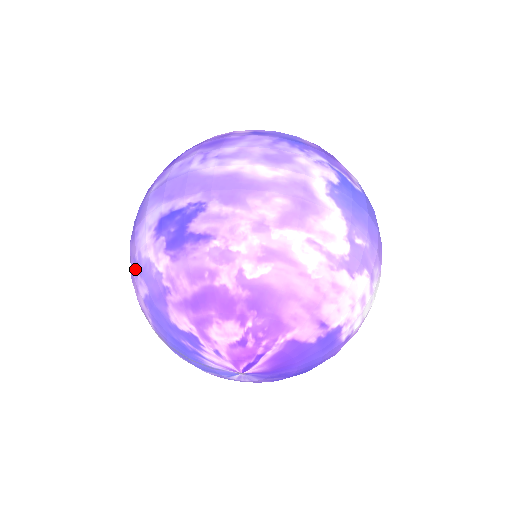
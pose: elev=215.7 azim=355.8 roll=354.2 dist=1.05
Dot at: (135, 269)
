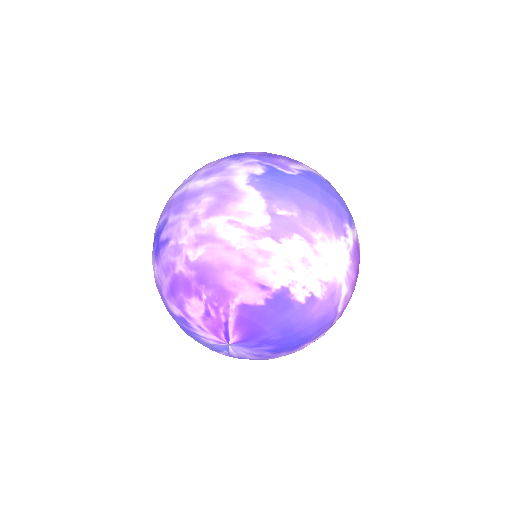
Dot at: occluded
